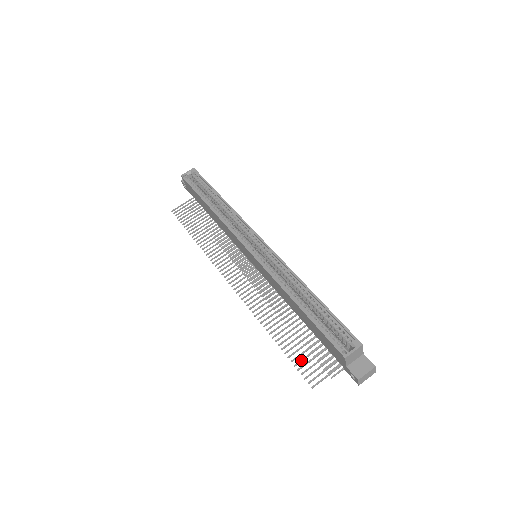
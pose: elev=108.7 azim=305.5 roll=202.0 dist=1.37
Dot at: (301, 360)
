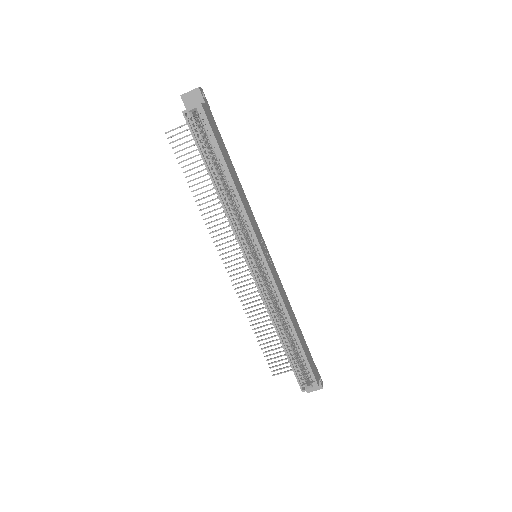
Dot at: occluded
